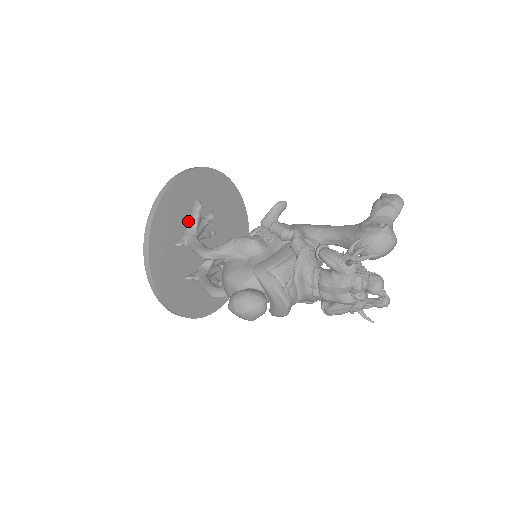
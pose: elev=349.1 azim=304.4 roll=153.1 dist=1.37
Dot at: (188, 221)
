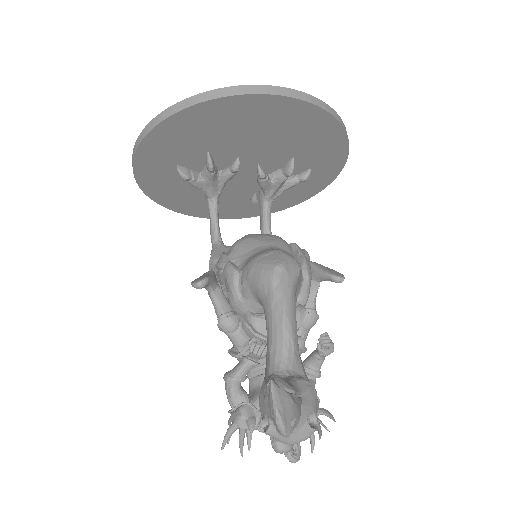
Dot at: occluded
